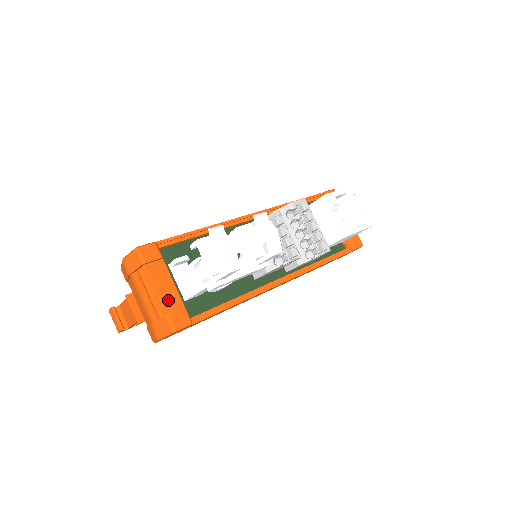
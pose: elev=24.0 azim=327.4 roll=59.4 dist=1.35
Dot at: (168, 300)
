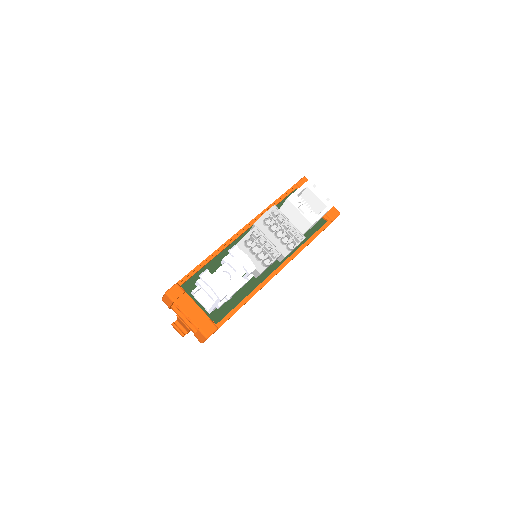
Dot at: (197, 319)
